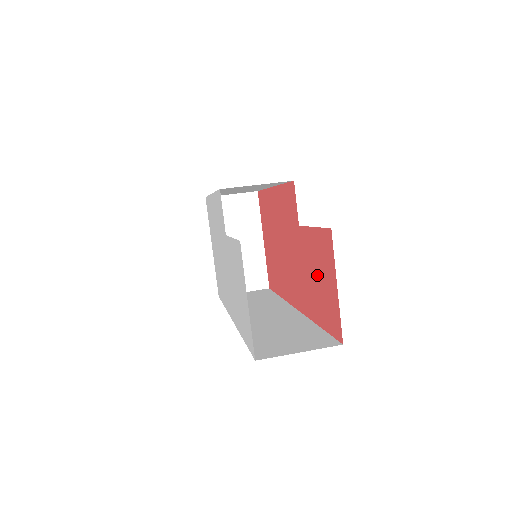
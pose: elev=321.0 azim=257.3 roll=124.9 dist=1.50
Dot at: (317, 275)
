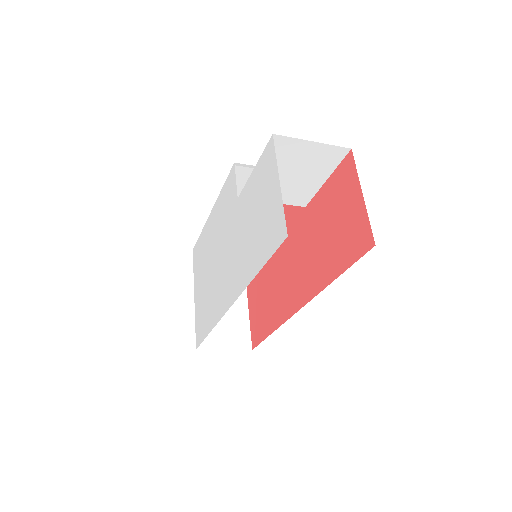
Dot at: (333, 222)
